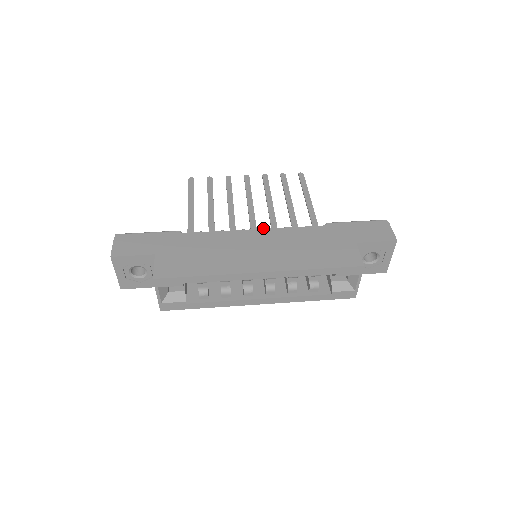
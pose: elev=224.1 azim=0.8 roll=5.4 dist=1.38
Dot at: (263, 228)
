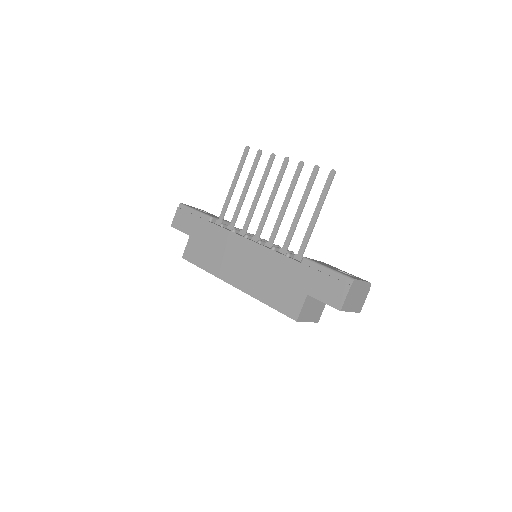
Dot at: (258, 240)
